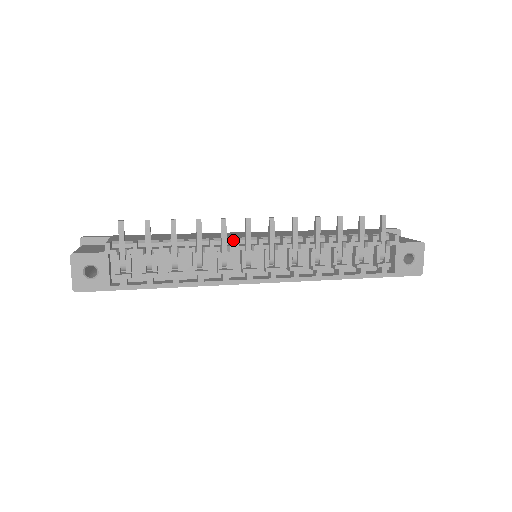
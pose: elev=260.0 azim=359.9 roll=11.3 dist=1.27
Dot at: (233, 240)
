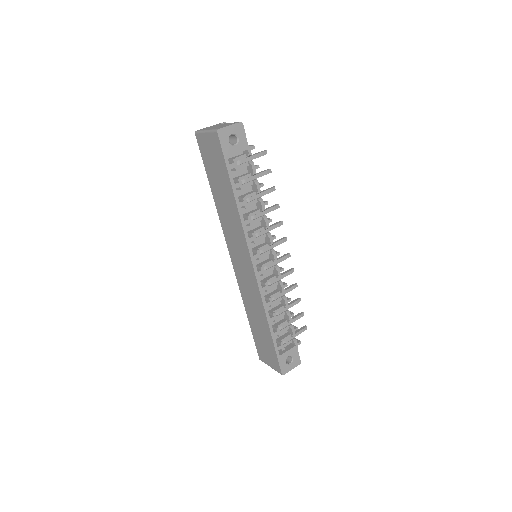
Dot at: occluded
